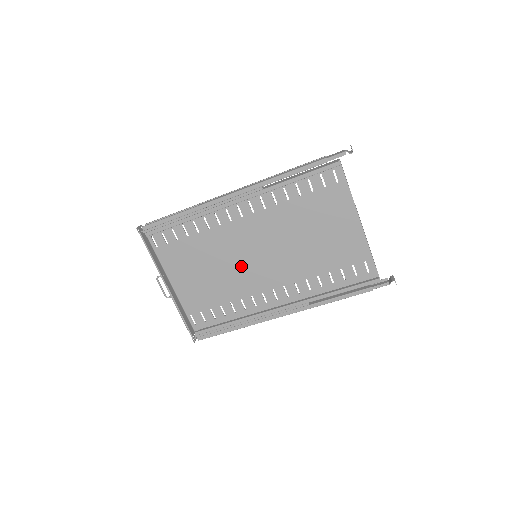
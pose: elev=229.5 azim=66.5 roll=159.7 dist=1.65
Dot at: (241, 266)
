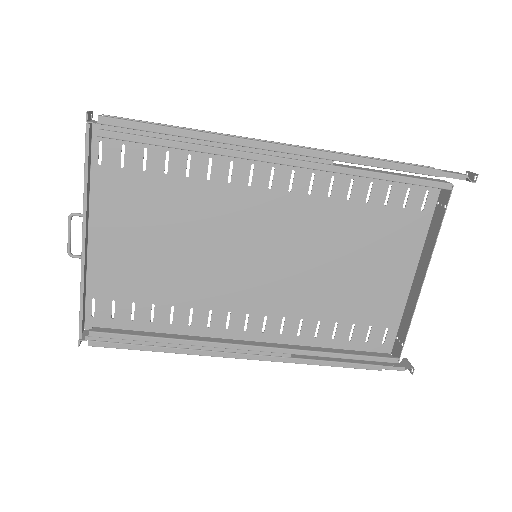
Dot at: (222, 260)
